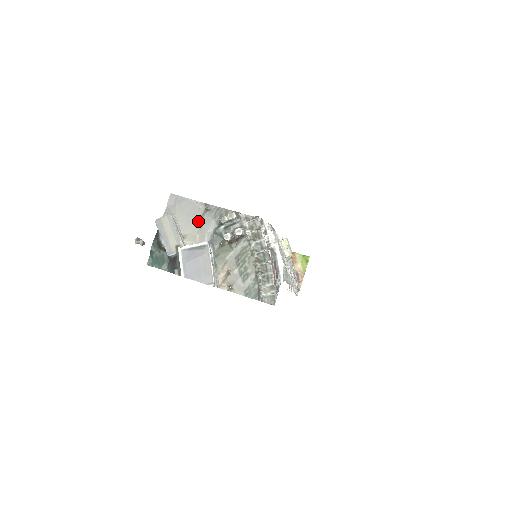
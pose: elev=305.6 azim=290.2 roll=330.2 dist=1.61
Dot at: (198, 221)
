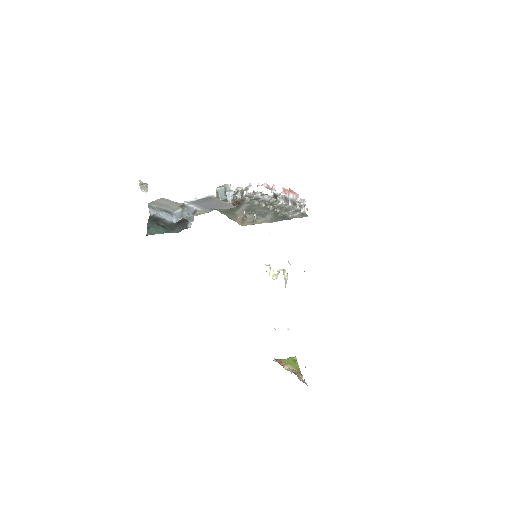
Dot at: occluded
